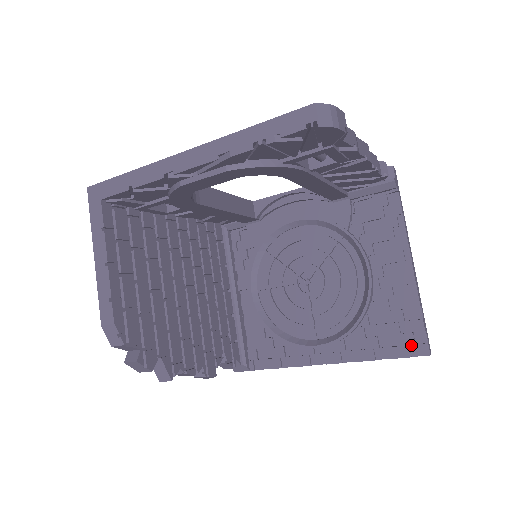
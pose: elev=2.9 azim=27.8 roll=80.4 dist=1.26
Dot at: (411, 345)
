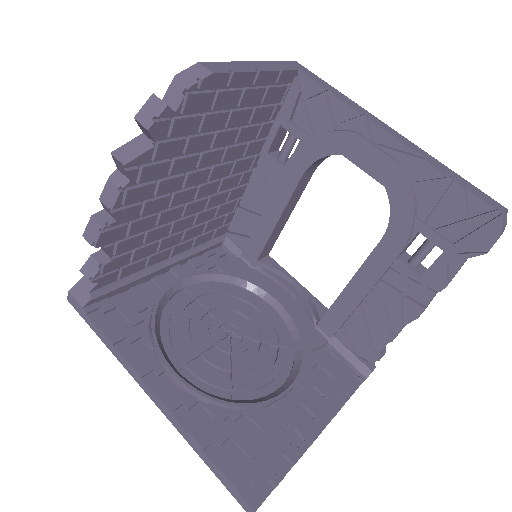
Dot at: (249, 481)
